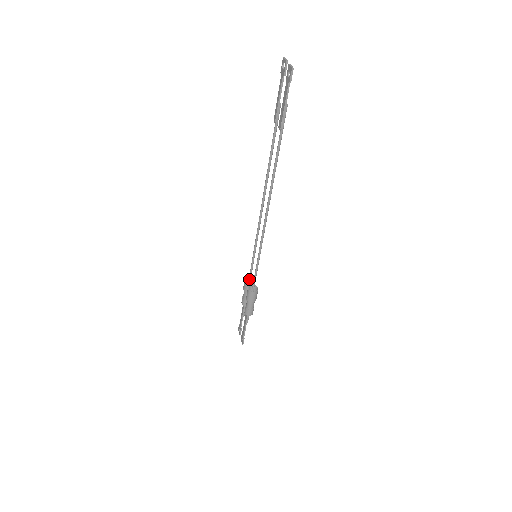
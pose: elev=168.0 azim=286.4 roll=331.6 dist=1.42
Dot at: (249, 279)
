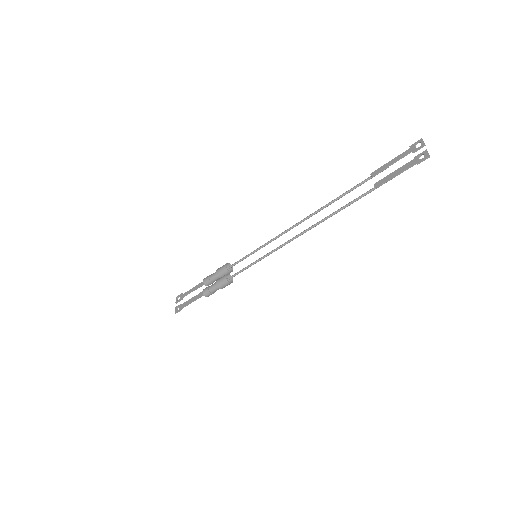
Dot at: (229, 267)
